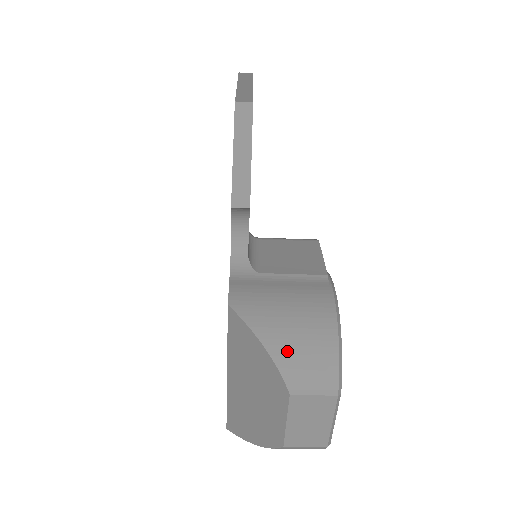
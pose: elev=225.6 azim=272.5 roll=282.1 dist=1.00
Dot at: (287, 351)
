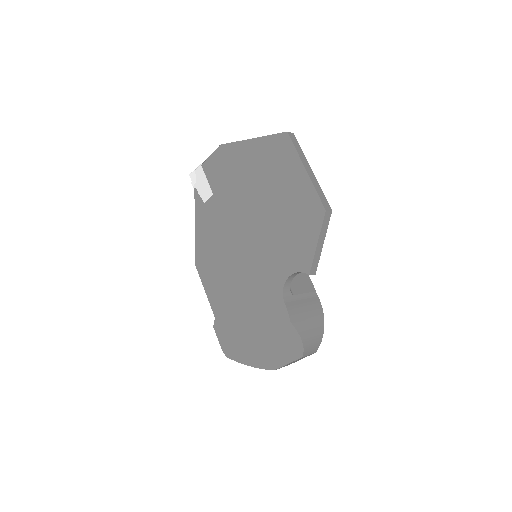
Dot at: (309, 340)
